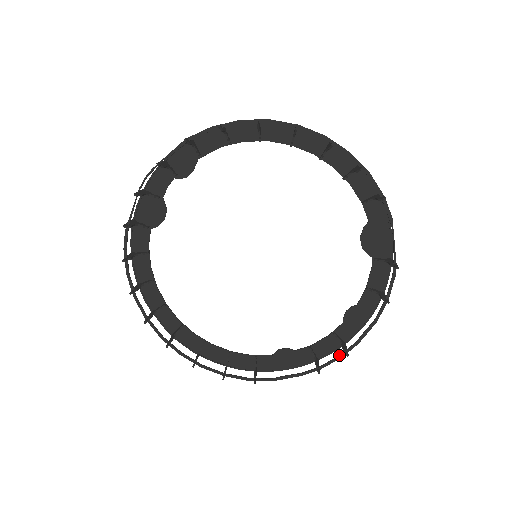
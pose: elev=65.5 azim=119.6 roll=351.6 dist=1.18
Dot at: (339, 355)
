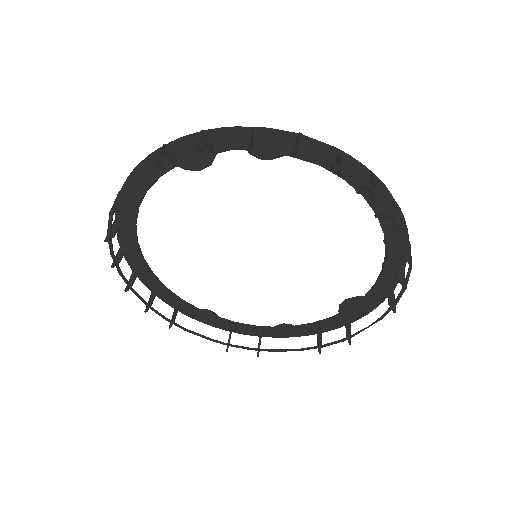
Dot at: (252, 348)
